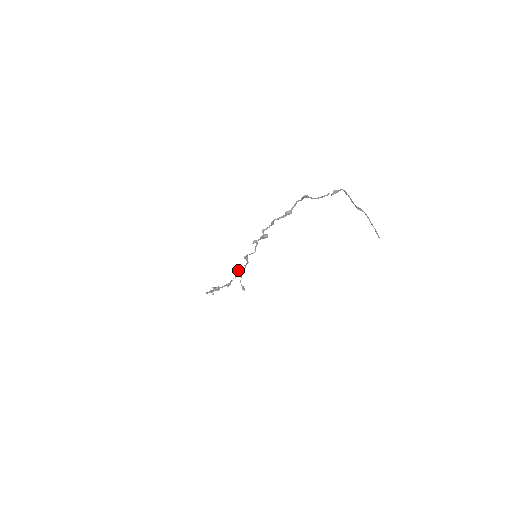
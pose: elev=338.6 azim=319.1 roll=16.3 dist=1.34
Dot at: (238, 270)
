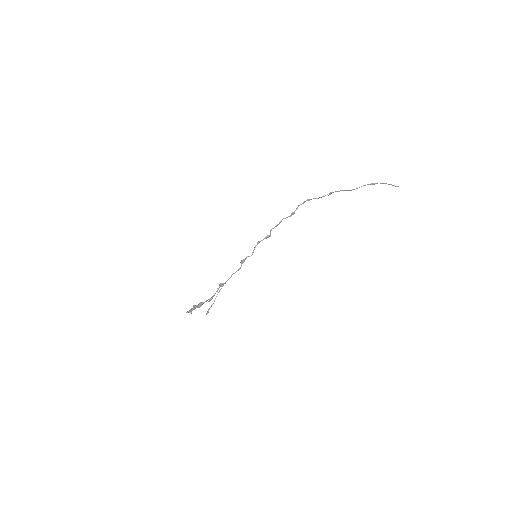
Dot at: (221, 283)
